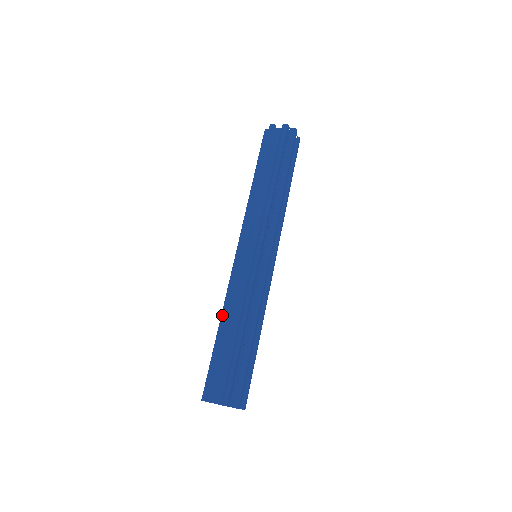
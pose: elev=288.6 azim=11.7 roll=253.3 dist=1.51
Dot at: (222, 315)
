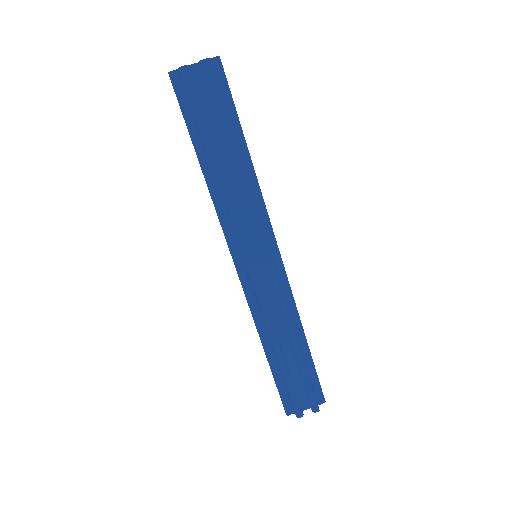
Dot at: (262, 340)
